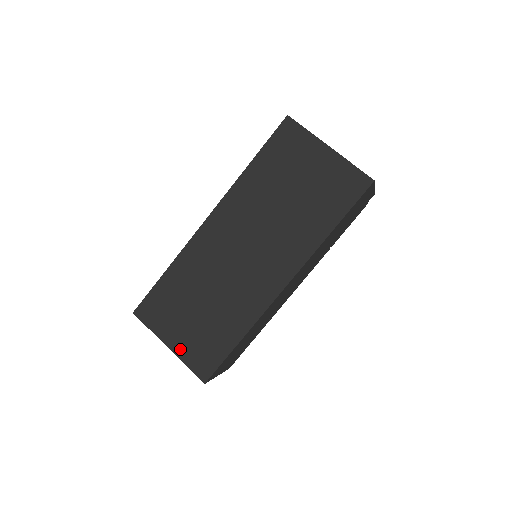
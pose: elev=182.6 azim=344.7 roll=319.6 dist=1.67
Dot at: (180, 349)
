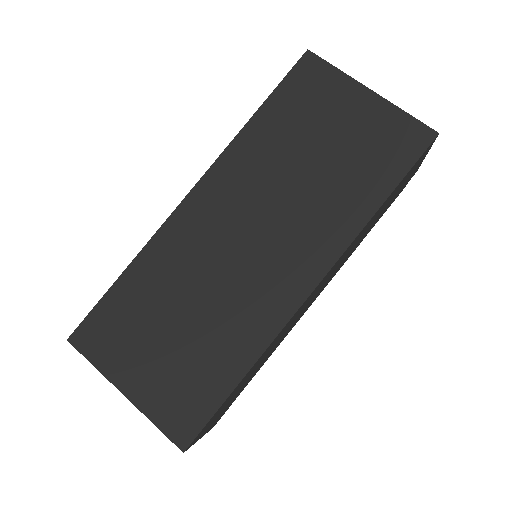
Dot at: (143, 396)
